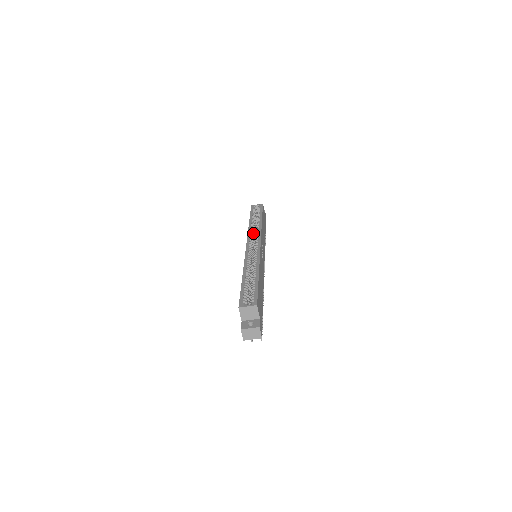
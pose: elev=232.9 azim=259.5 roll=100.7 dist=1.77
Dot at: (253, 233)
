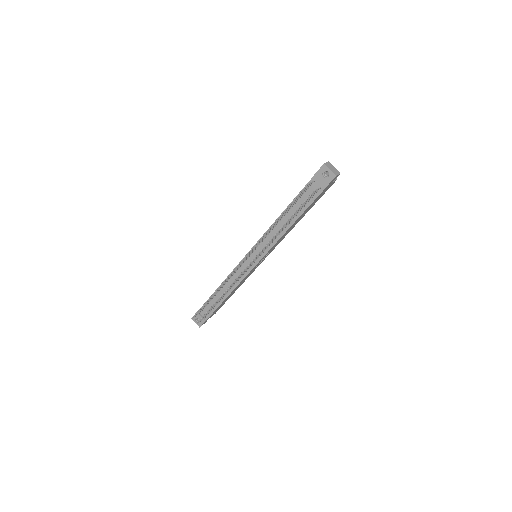
Dot at: occluded
